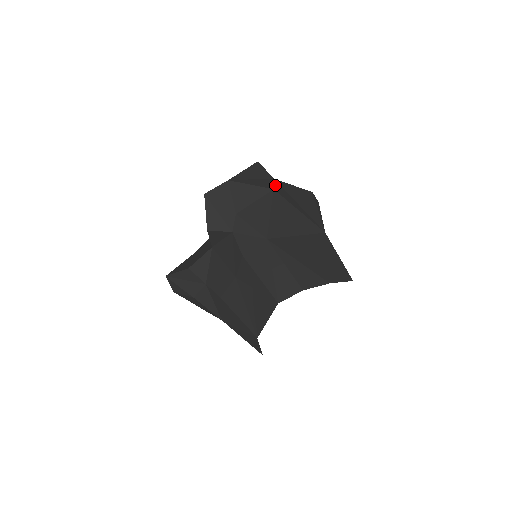
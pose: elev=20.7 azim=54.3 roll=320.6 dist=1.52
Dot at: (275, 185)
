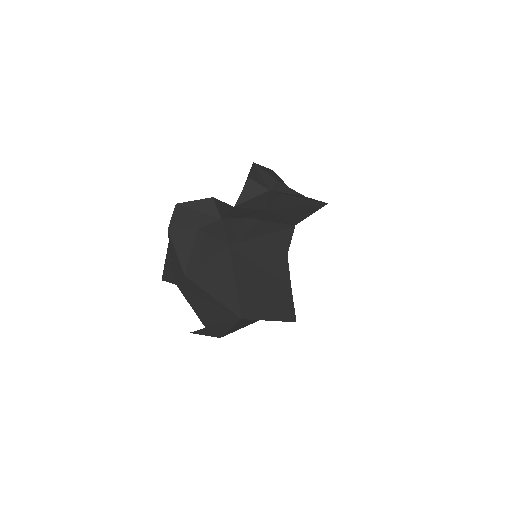
Dot at: occluded
